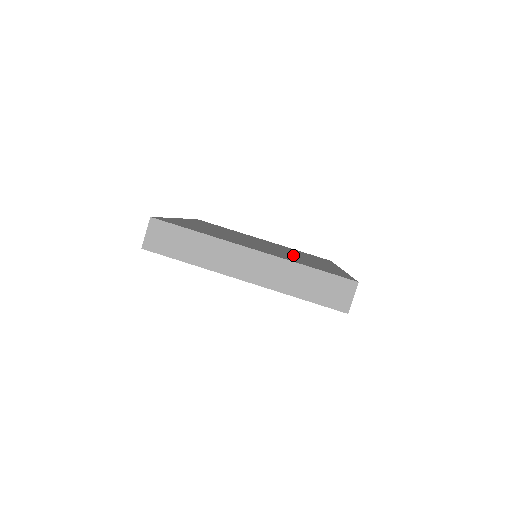
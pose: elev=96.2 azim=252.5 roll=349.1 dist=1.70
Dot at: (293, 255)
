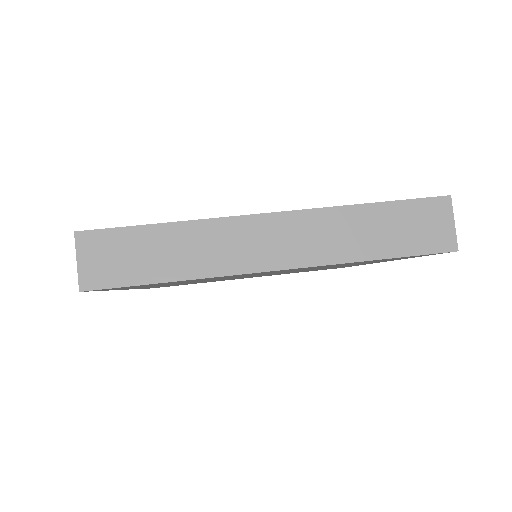
Dot at: occluded
